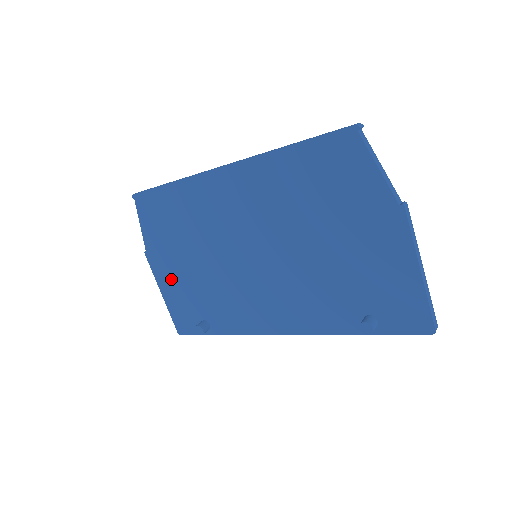
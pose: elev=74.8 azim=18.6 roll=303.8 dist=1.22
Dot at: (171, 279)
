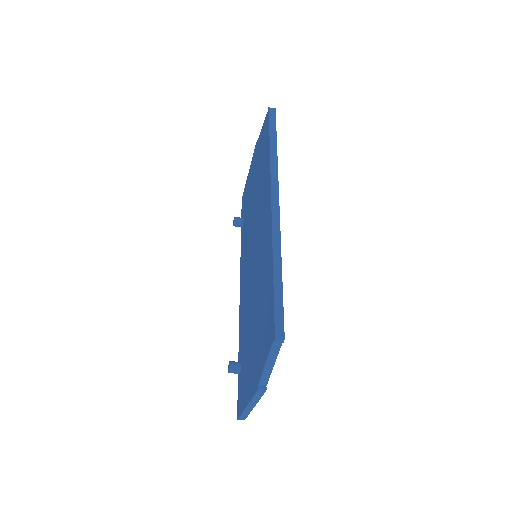
Dot at: (251, 177)
